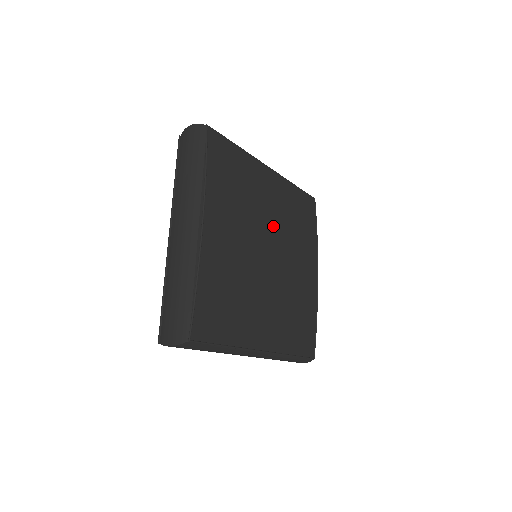
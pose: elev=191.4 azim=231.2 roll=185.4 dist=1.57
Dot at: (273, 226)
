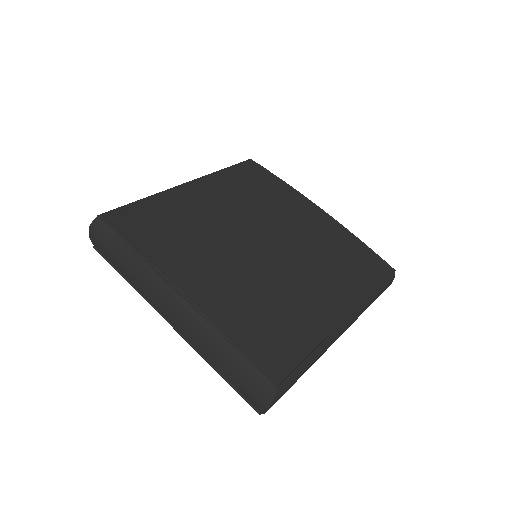
Dot at: (240, 220)
